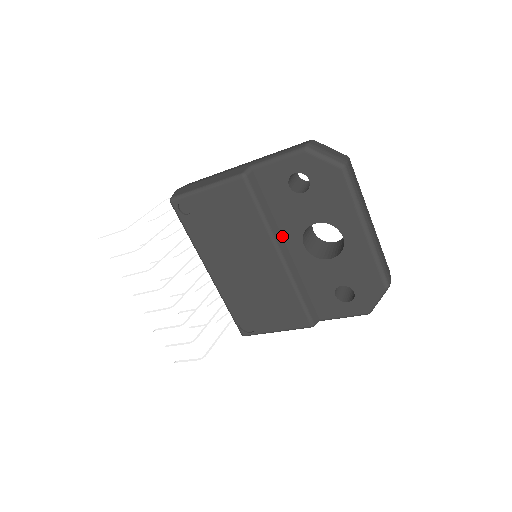
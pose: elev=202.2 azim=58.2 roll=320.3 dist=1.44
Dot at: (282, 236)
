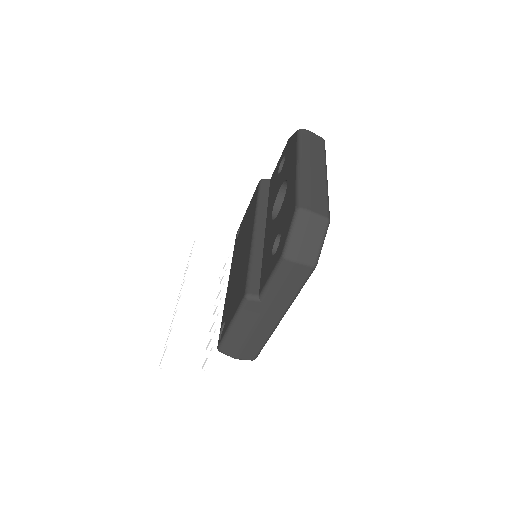
Dot at: (266, 218)
